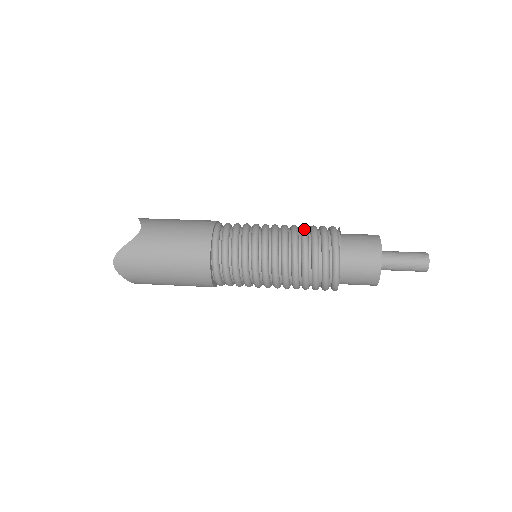
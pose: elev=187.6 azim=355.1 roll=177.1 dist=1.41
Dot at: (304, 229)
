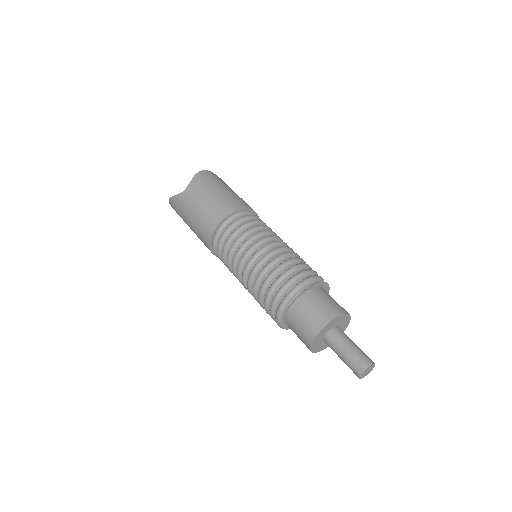
Dot at: (276, 268)
